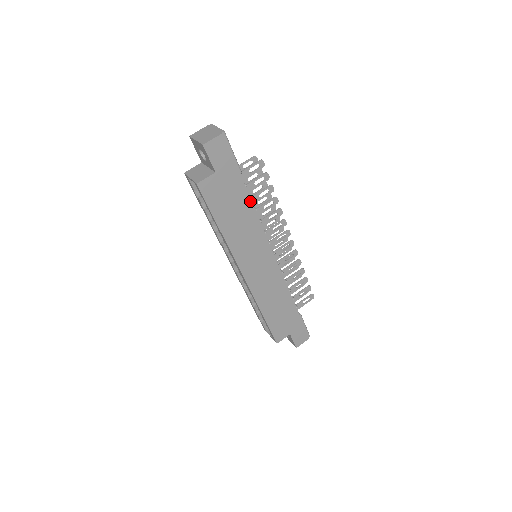
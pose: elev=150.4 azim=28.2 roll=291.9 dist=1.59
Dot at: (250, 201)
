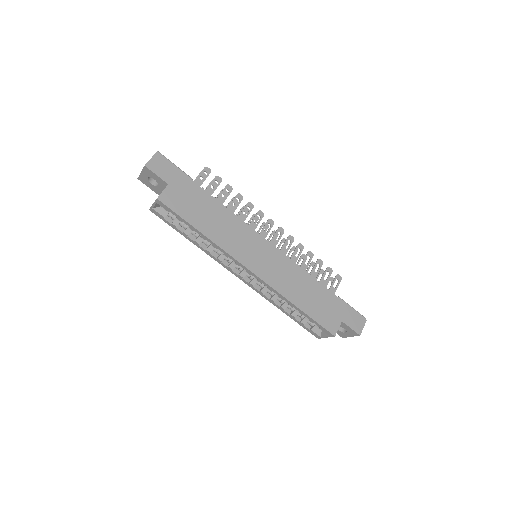
Dot at: (214, 199)
